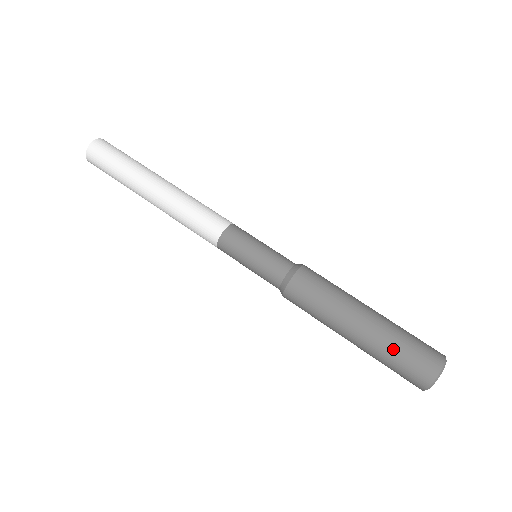
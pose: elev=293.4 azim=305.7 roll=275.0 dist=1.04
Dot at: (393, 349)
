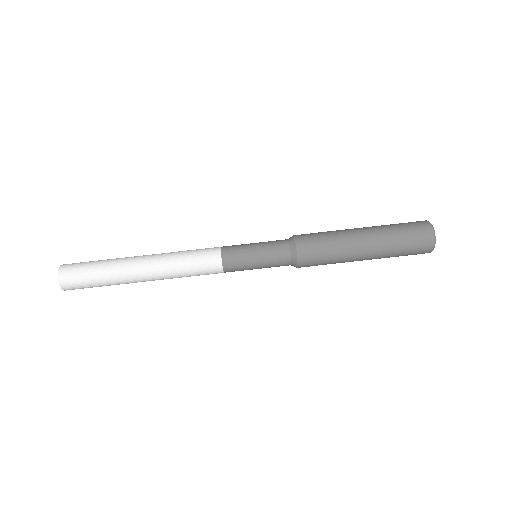
Dot at: (395, 255)
